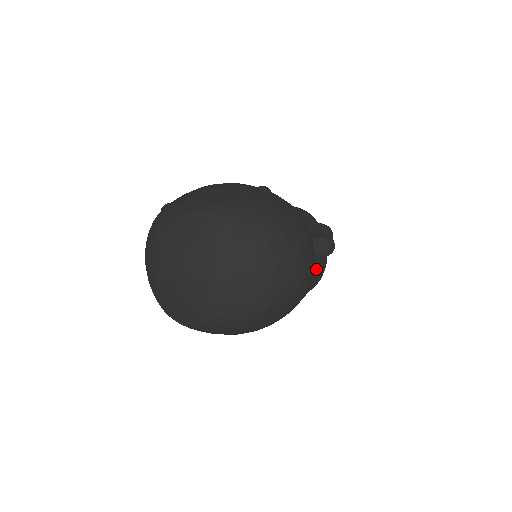
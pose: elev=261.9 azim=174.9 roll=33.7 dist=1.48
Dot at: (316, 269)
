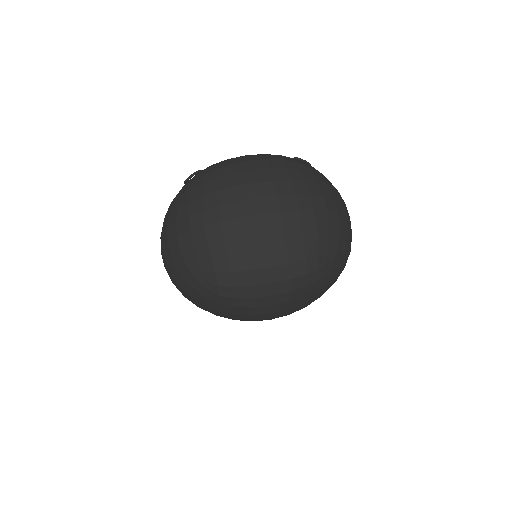
Dot at: occluded
